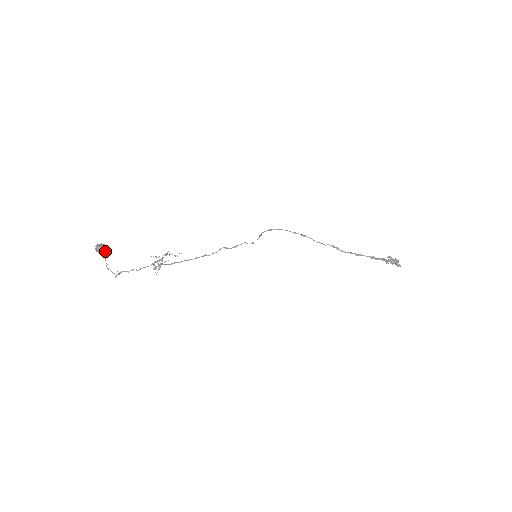
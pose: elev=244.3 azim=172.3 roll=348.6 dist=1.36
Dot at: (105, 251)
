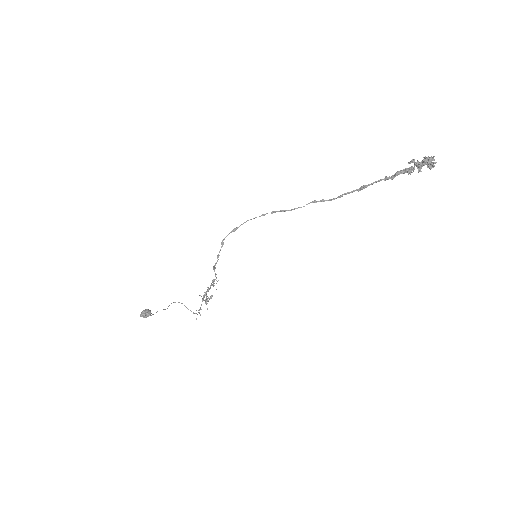
Dot at: (147, 315)
